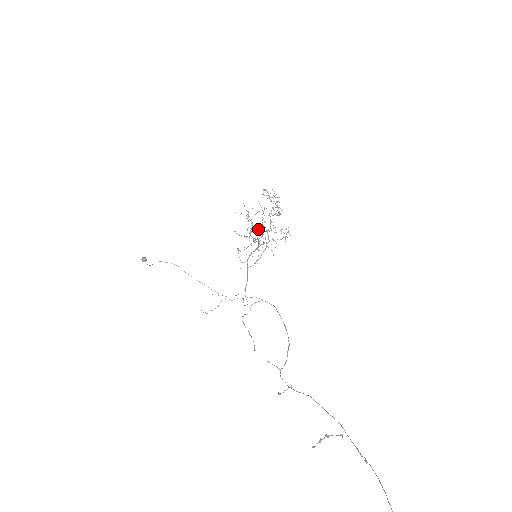
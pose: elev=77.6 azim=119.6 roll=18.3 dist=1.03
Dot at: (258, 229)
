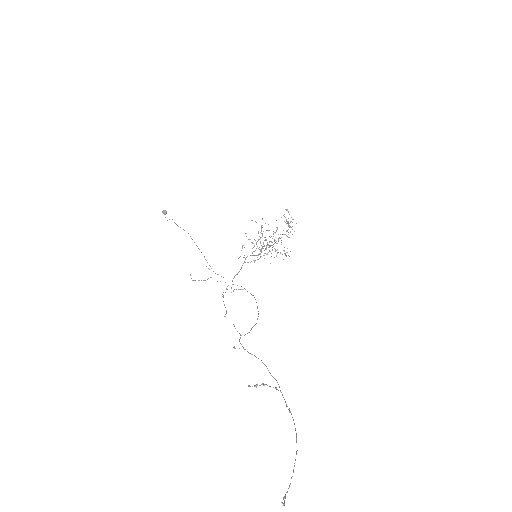
Dot at: (266, 240)
